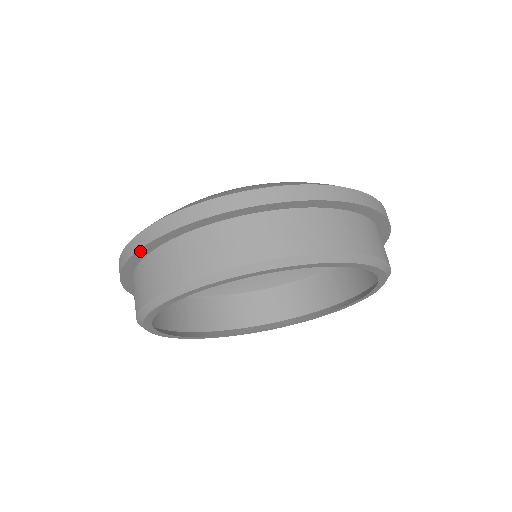
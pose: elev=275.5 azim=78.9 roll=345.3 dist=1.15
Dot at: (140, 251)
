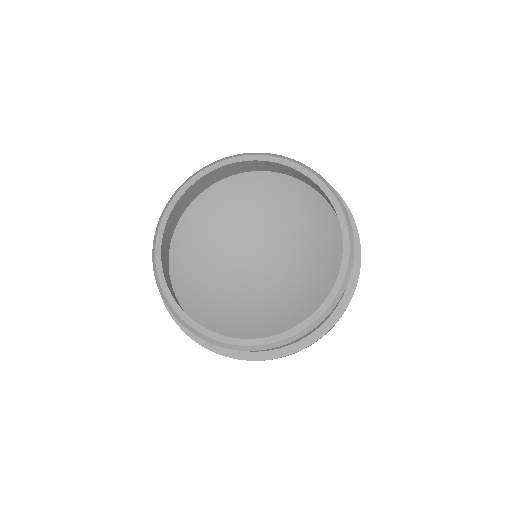
Dot at: occluded
